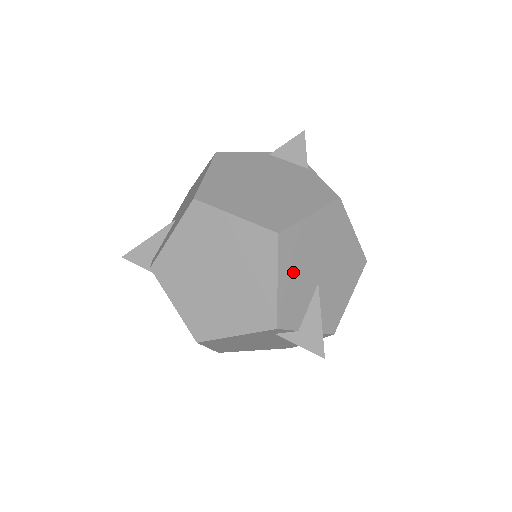
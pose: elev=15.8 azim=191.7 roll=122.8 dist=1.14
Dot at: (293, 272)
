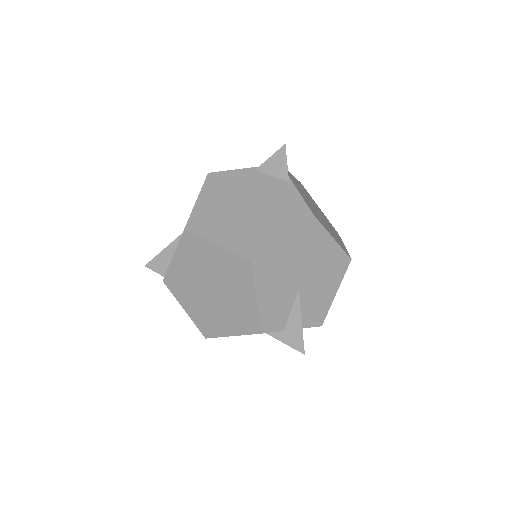
Dot at: (271, 287)
